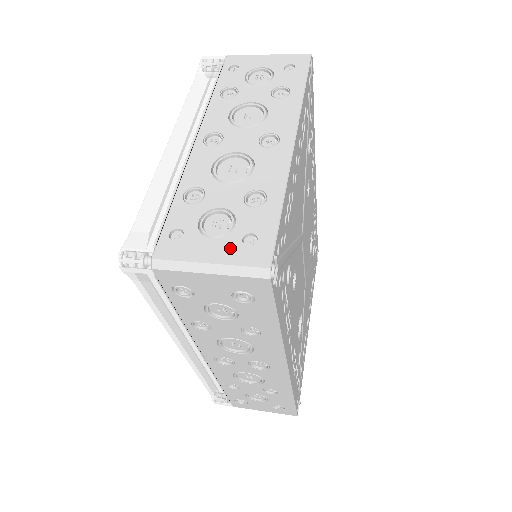
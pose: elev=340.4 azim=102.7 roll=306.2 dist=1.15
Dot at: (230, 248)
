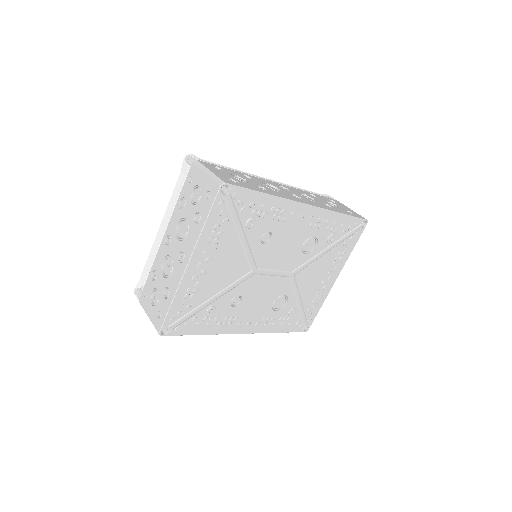
Dot at: (154, 314)
